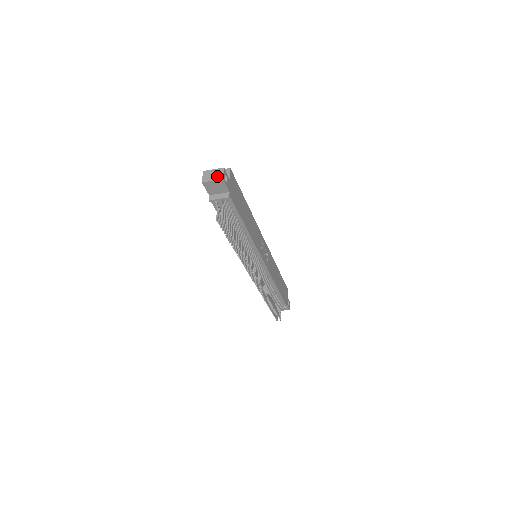
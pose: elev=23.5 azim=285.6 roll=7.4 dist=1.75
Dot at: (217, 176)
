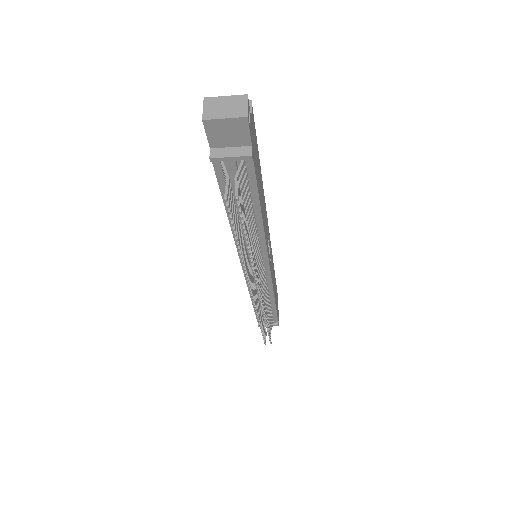
Dot at: (234, 110)
